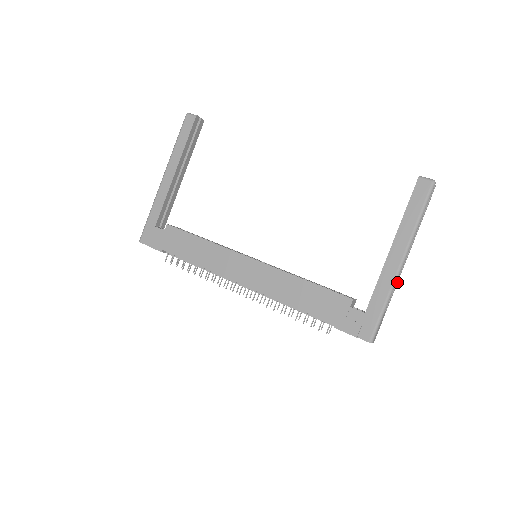
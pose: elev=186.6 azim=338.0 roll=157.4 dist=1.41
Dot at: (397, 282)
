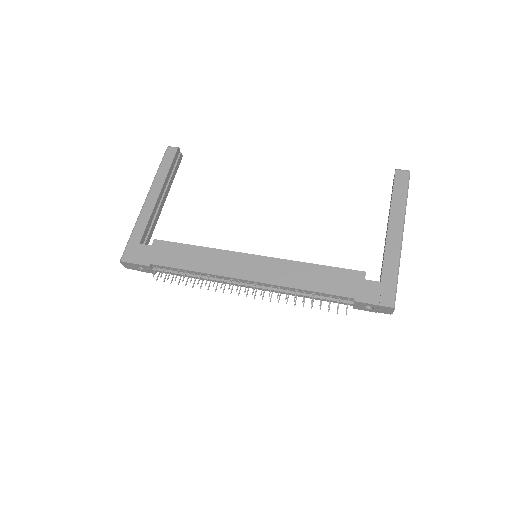
Dot at: occluded
